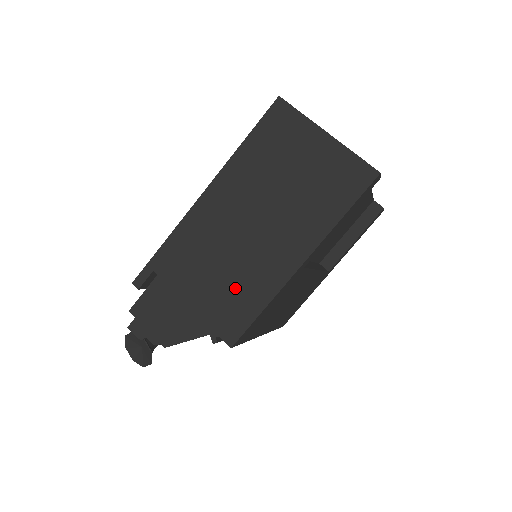
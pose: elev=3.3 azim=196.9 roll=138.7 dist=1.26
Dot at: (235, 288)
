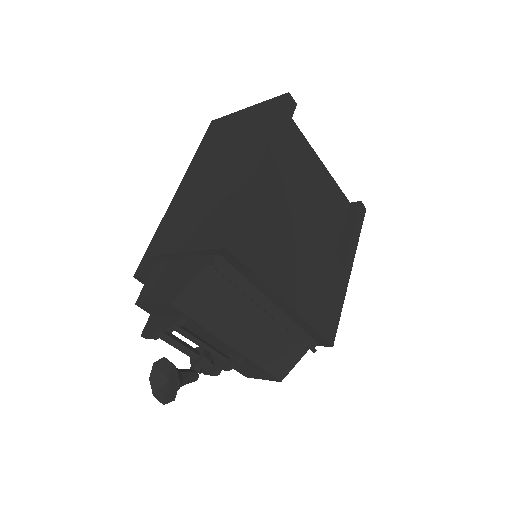
Dot at: (216, 213)
